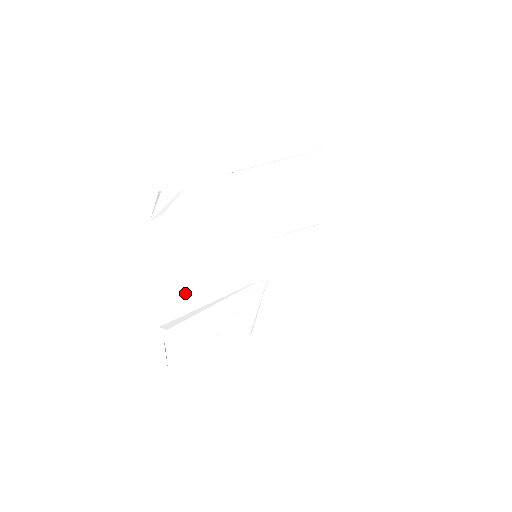
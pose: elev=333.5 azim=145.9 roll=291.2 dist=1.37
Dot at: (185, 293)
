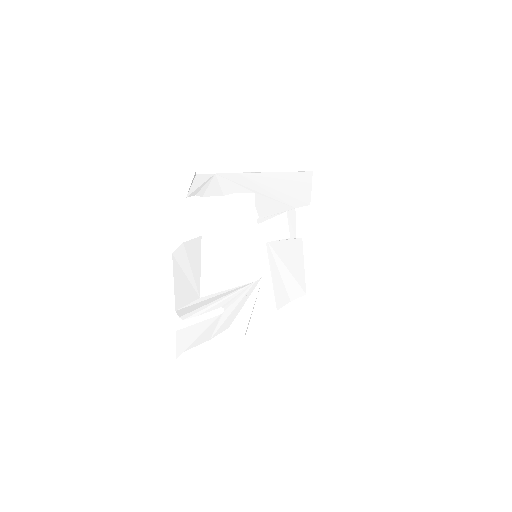
Dot at: (199, 280)
